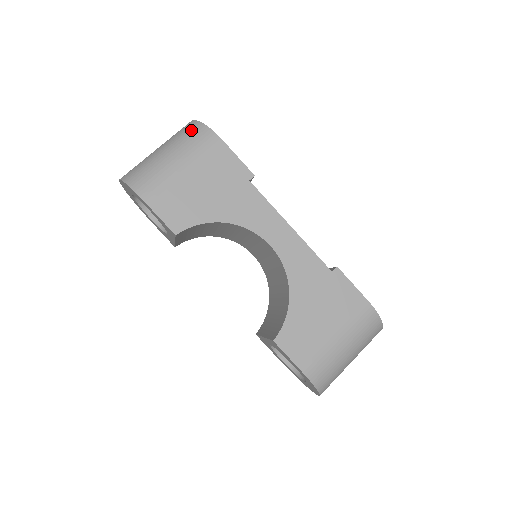
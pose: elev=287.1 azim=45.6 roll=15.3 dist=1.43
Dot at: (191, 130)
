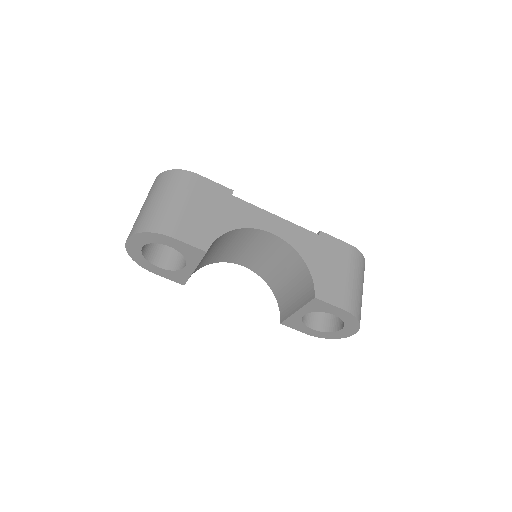
Dot at: (168, 177)
